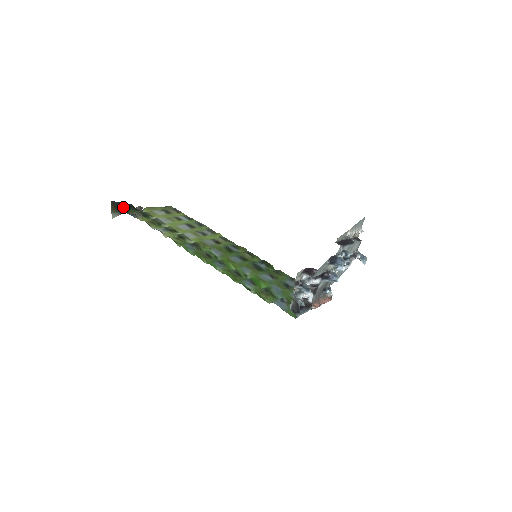
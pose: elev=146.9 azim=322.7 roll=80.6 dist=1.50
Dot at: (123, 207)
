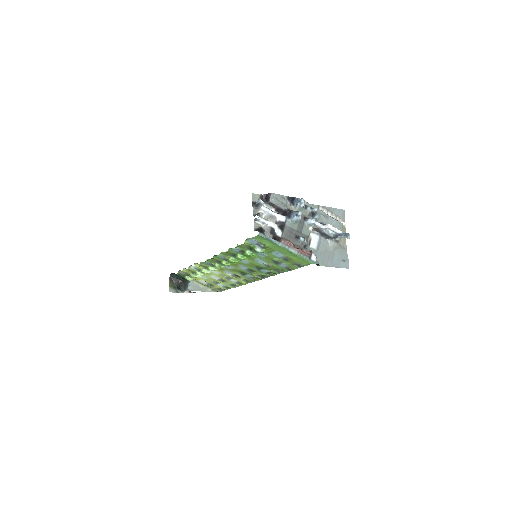
Dot at: (175, 274)
